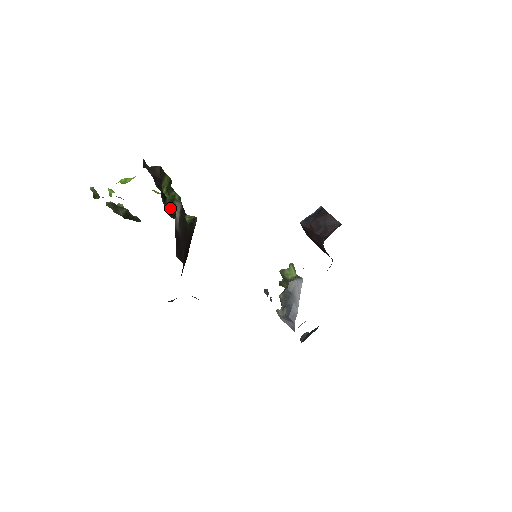
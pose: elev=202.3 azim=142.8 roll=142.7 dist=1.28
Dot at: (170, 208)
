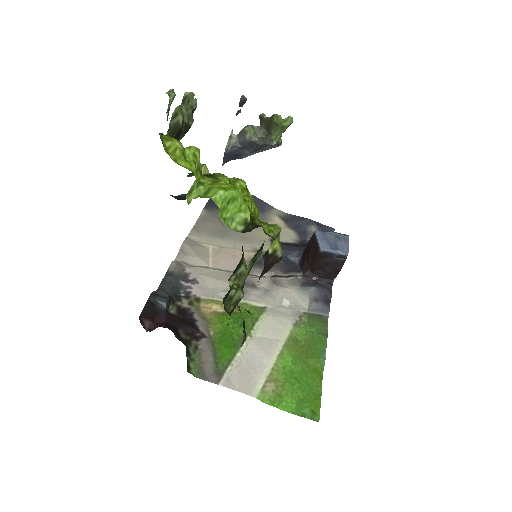
Dot at: occluded
